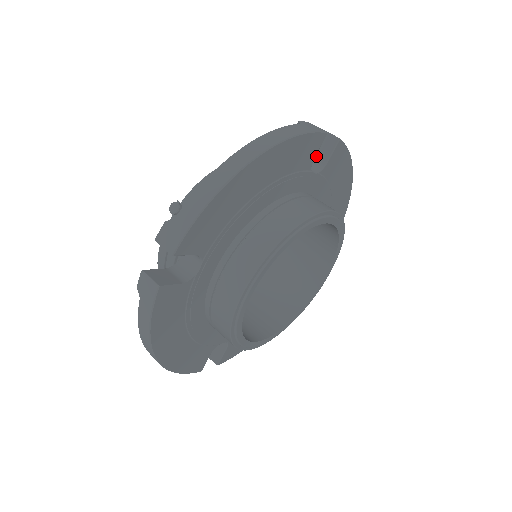
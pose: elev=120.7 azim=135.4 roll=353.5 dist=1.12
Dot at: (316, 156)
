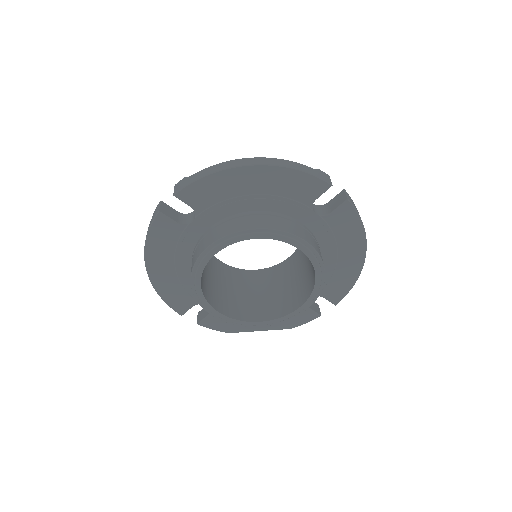
Dot at: (329, 206)
